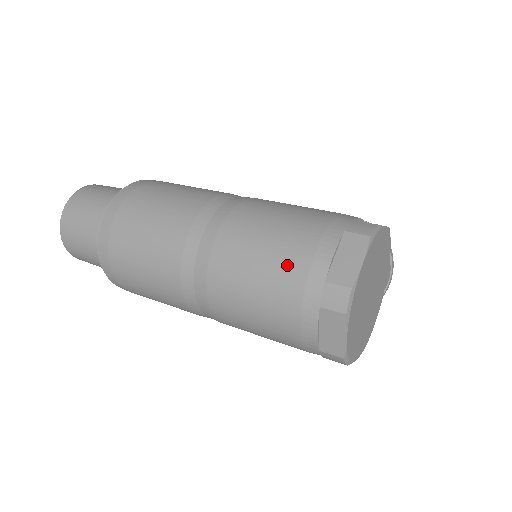
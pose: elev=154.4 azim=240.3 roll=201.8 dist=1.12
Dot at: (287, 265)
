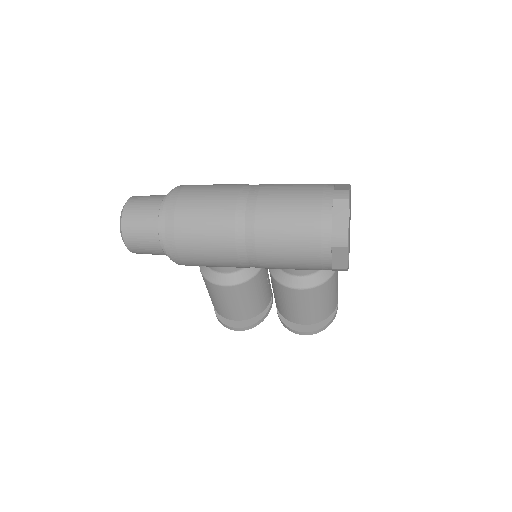
Dot at: (310, 188)
